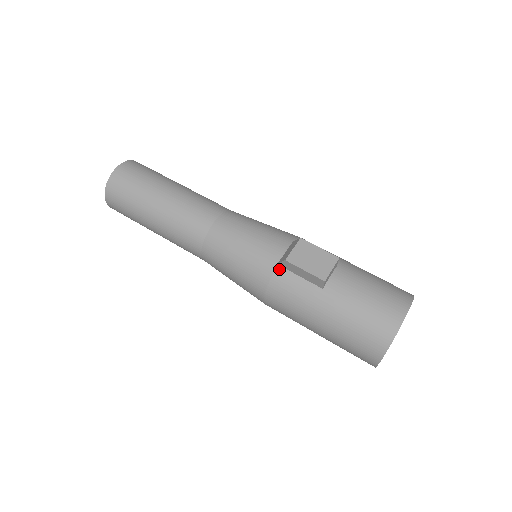
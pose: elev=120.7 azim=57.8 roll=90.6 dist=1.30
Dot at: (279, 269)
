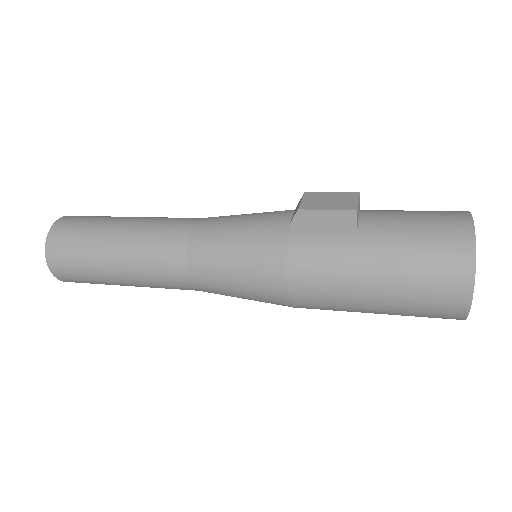
Dot at: (293, 231)
